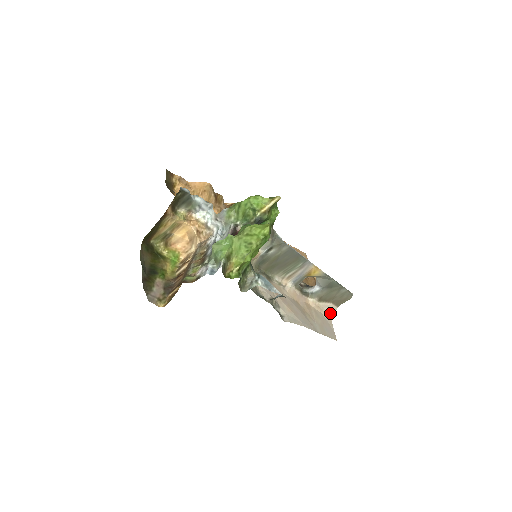
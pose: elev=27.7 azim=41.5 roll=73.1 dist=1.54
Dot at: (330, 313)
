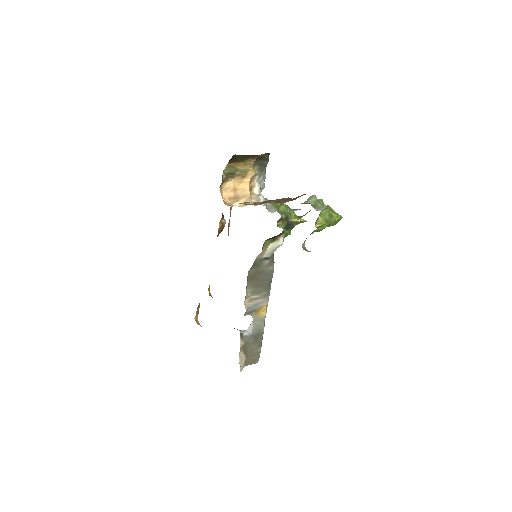
Dot at: (240, 368)
